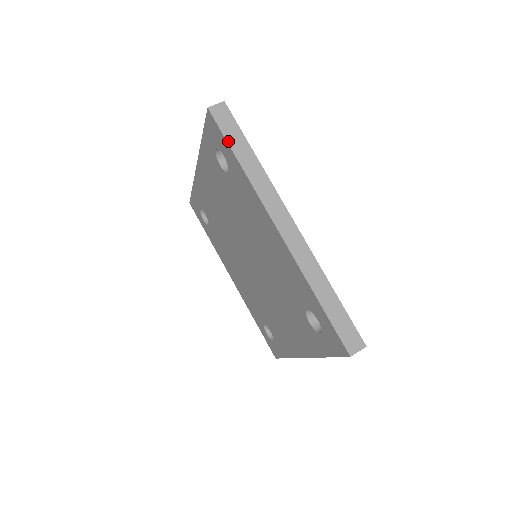
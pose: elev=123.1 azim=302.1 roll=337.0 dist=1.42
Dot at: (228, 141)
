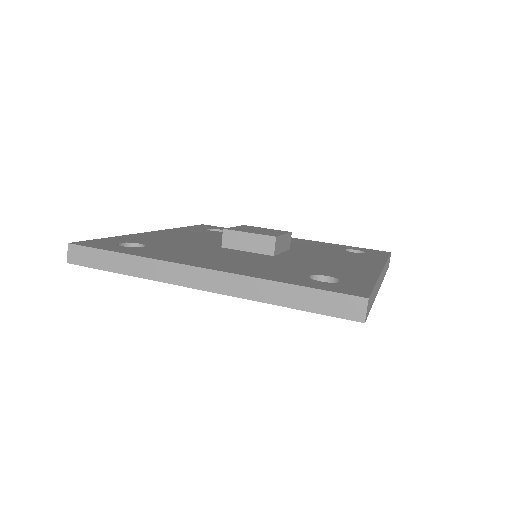
Dot at: occluded
